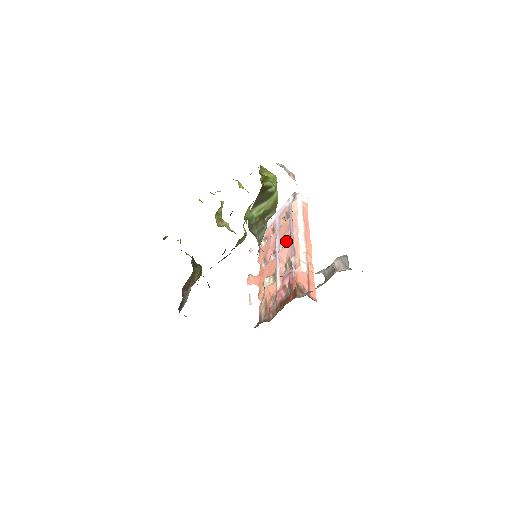
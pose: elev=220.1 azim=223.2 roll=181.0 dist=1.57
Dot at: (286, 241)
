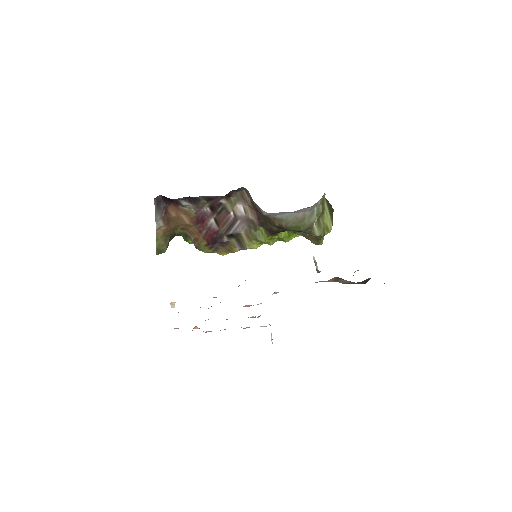
Dot at: (252, 316)
